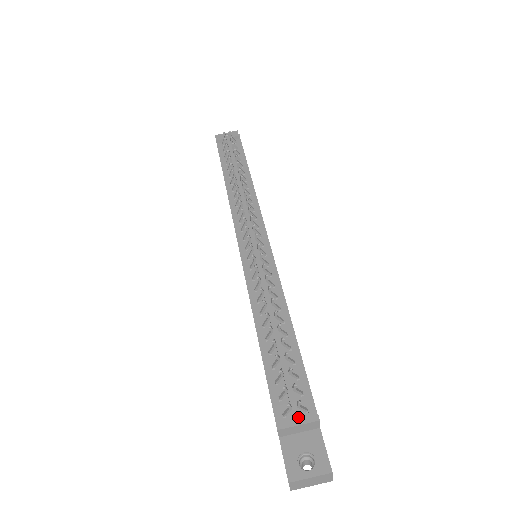
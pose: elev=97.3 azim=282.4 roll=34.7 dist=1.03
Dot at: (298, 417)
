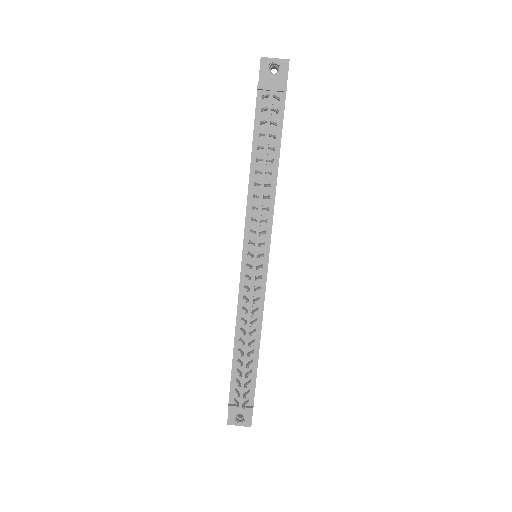
Dot at: occluded
